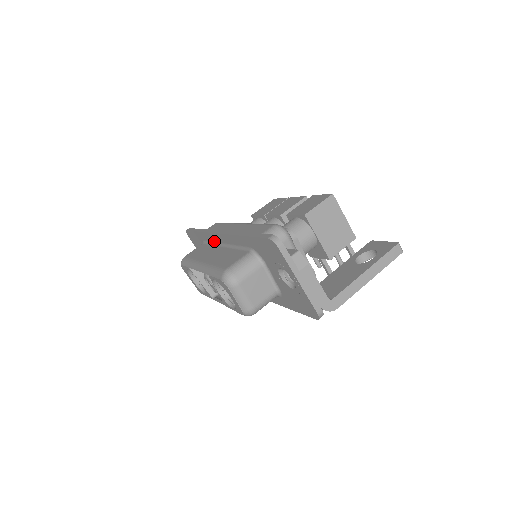
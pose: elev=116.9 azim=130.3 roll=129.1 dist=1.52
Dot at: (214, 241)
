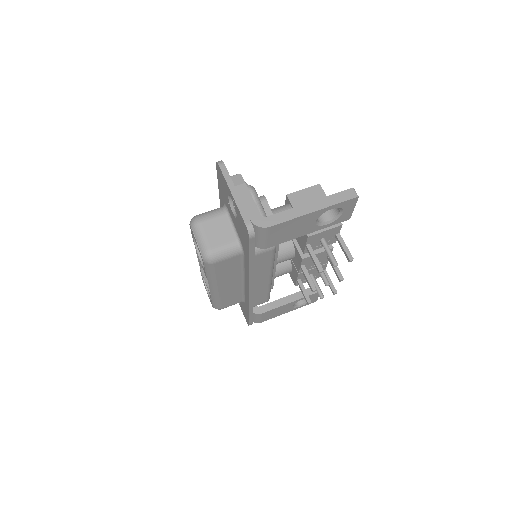
Dot at: occluded
